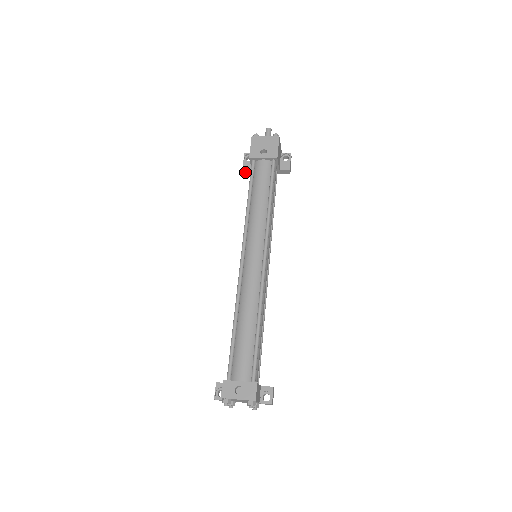
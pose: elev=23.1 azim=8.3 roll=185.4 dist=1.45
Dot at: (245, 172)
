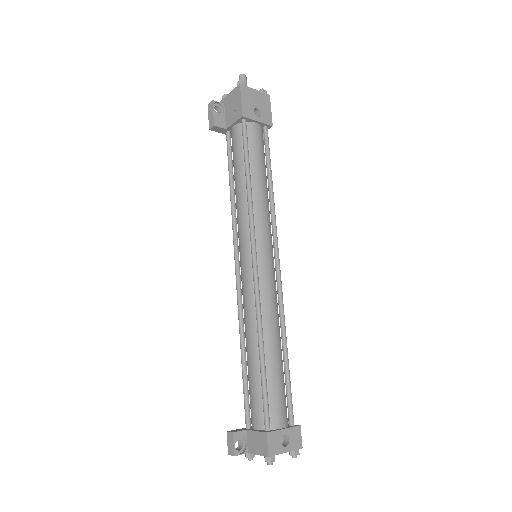
Dot at: (214, 128)
